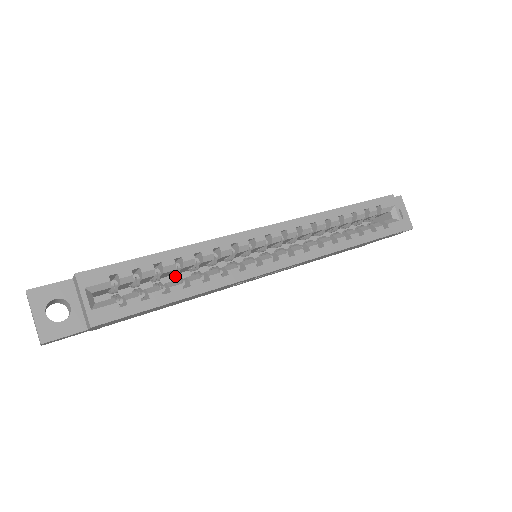
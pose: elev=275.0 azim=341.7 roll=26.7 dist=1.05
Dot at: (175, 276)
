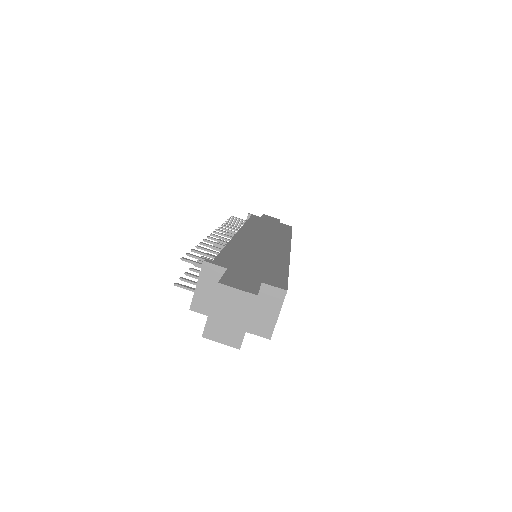
Dot at: occluded
